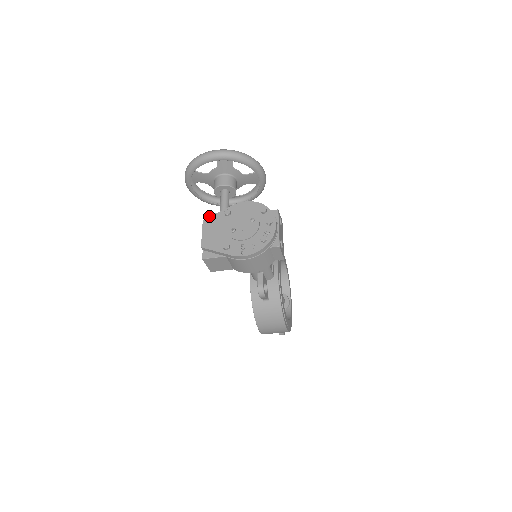
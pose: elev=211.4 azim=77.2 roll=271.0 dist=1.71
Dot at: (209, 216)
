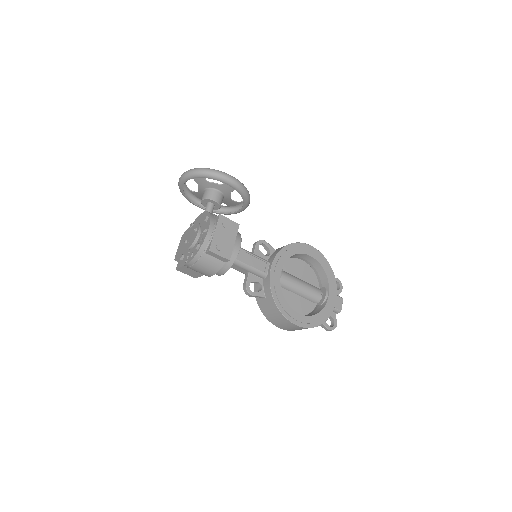
Dot at: occluded
